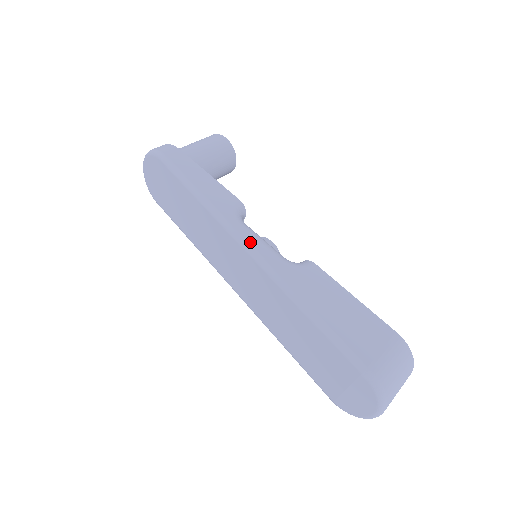
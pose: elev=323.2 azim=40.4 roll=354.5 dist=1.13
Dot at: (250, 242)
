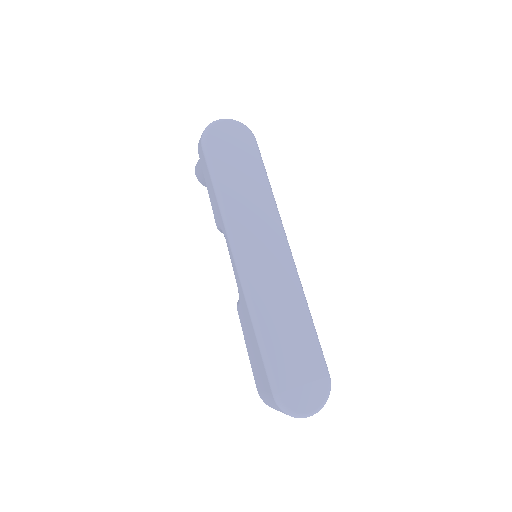
Dot at: (289, 246)
